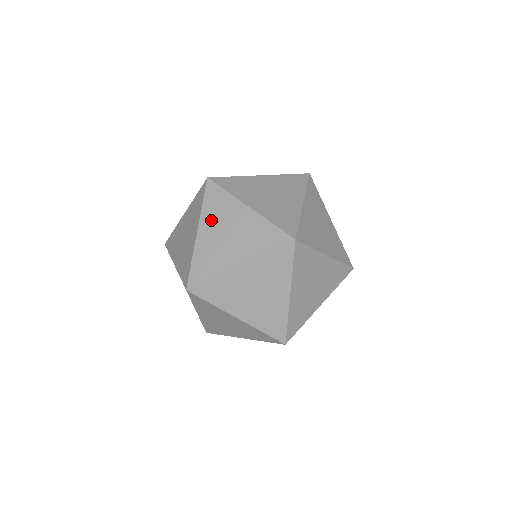
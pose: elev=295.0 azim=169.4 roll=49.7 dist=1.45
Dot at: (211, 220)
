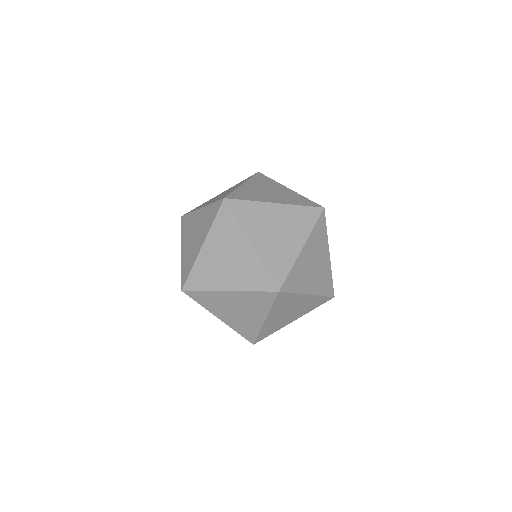
Dot at: (216, 240)
